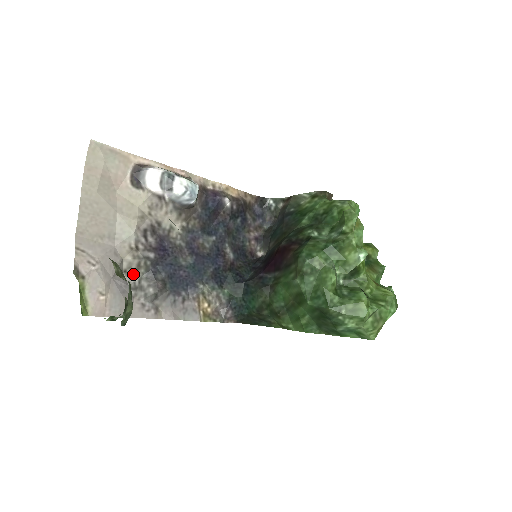
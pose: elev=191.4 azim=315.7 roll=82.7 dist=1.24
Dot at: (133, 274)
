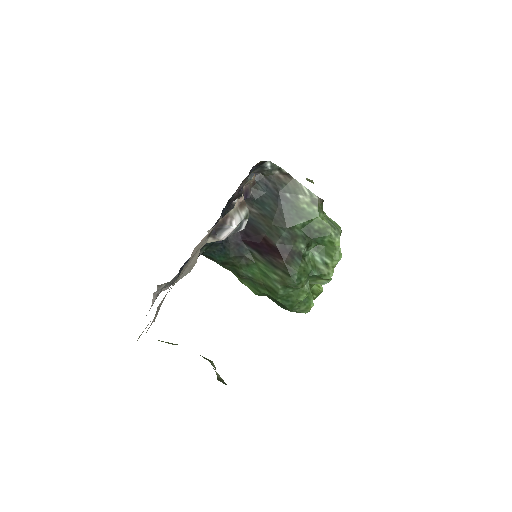
Dot at: occluded
